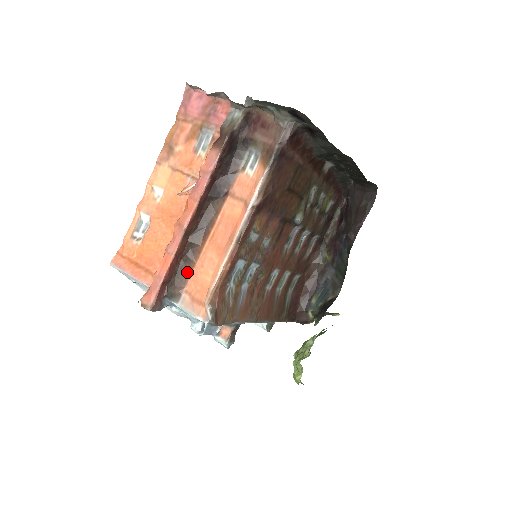
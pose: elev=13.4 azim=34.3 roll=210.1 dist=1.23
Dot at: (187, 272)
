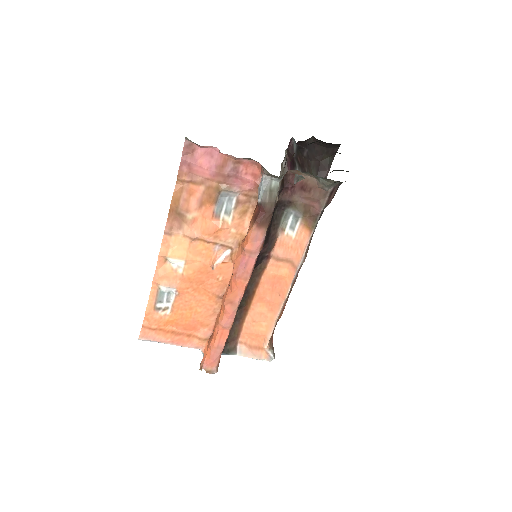
Dot at: (238, 328)
